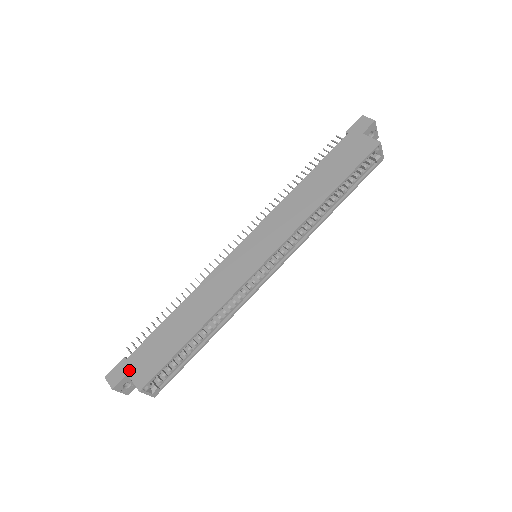
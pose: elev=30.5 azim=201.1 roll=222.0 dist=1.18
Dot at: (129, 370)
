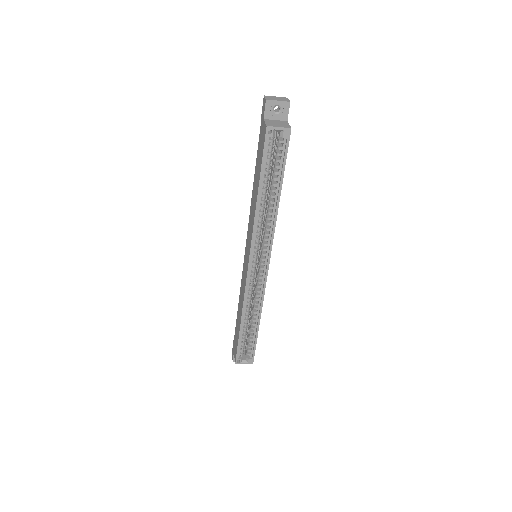
Dot at: (234, 349)
